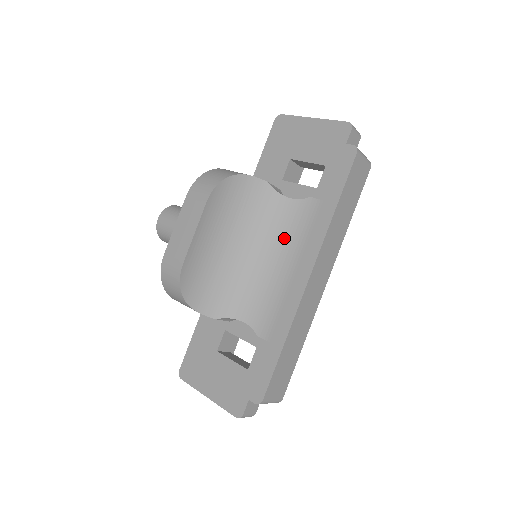
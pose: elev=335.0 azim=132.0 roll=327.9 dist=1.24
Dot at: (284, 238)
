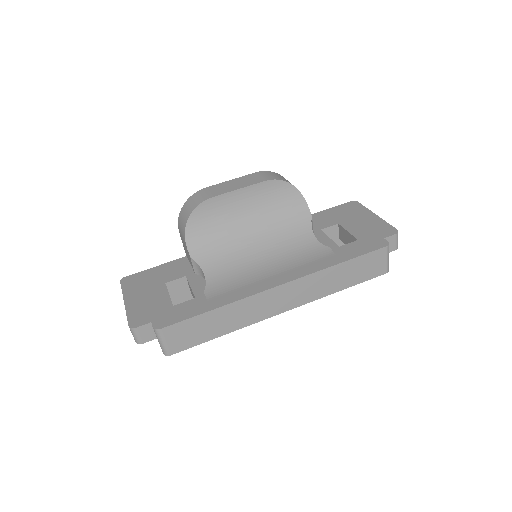
Dot at: (287, 254)
